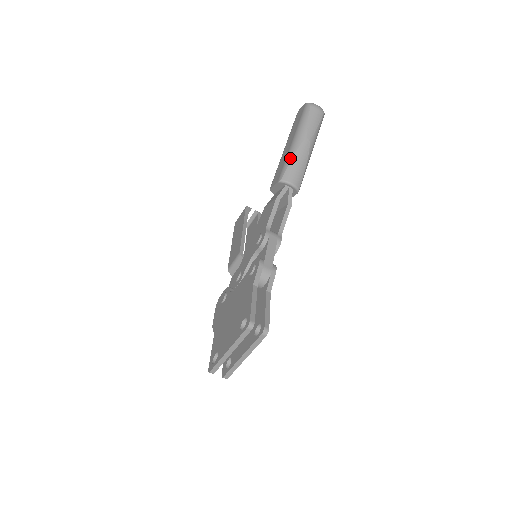
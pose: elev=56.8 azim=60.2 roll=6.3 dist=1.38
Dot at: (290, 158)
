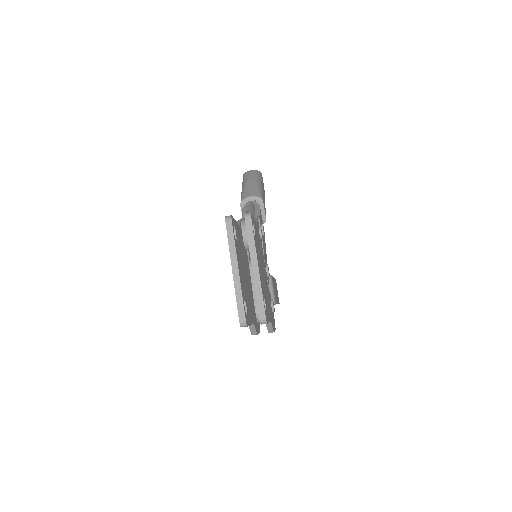
Dot at: (242, 192)
